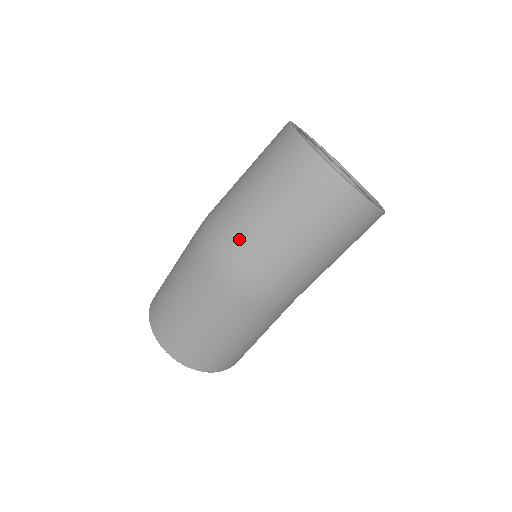
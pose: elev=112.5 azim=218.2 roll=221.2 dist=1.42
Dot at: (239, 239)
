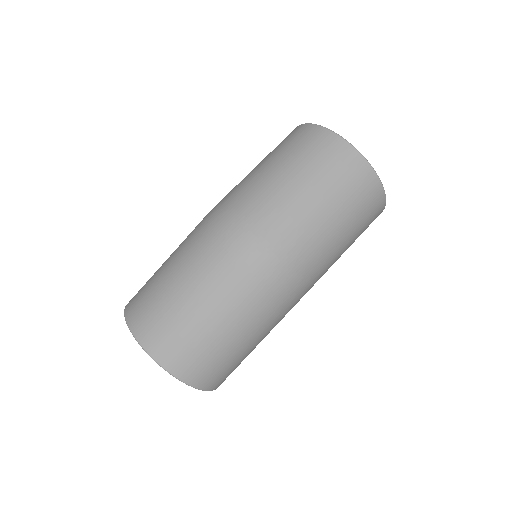
Dot at: (277, 221)
